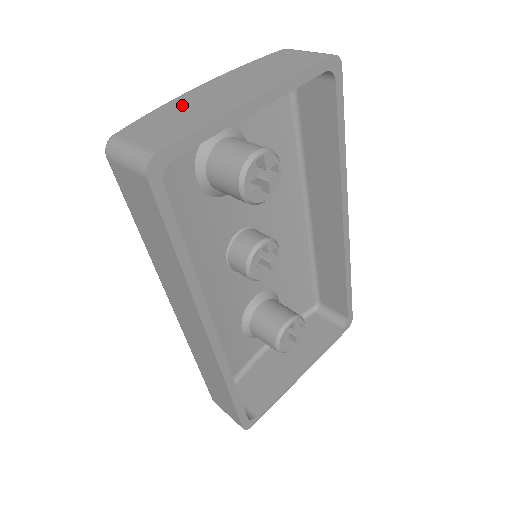
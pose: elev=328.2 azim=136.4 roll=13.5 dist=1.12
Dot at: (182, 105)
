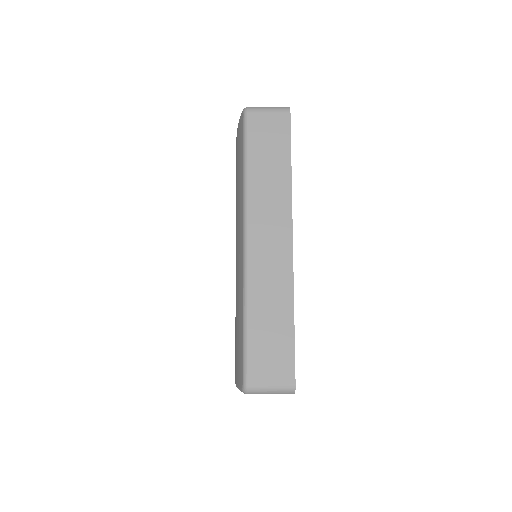
Dot at: occluded
